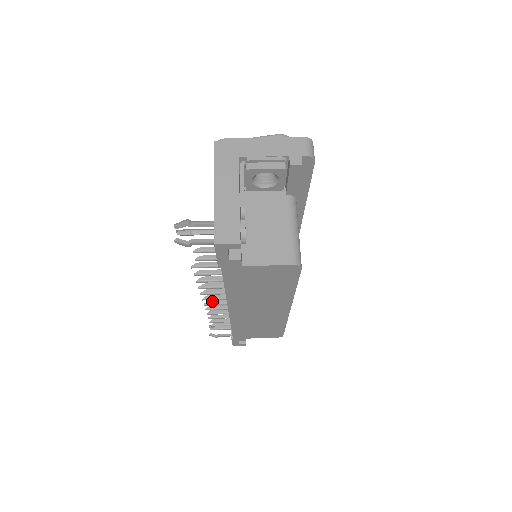
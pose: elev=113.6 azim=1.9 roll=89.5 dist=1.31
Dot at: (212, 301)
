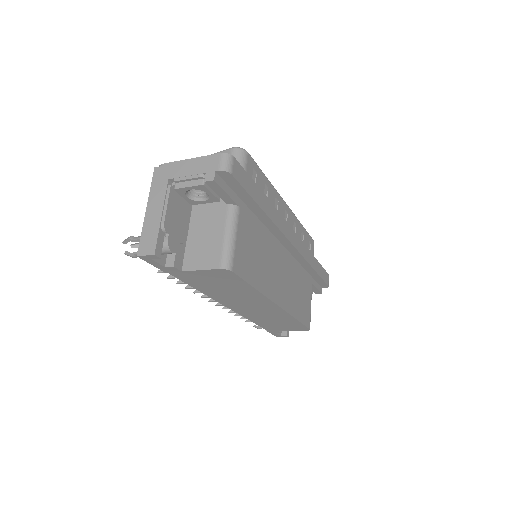
Dot at: occluded
